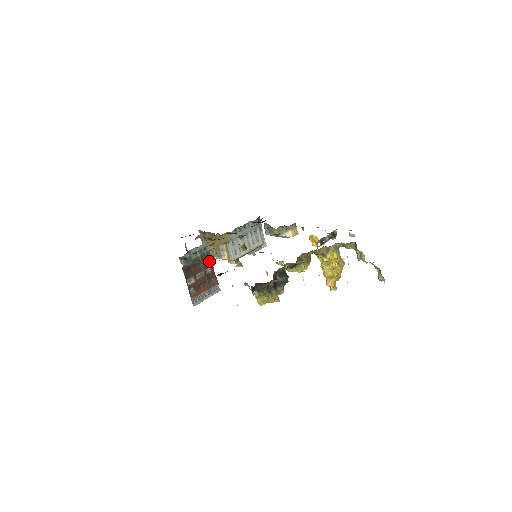
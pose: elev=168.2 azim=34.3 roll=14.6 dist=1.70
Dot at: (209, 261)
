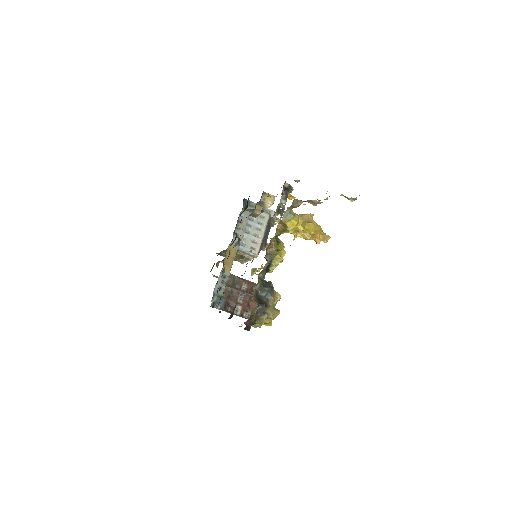
Dot at: (237, 280)
